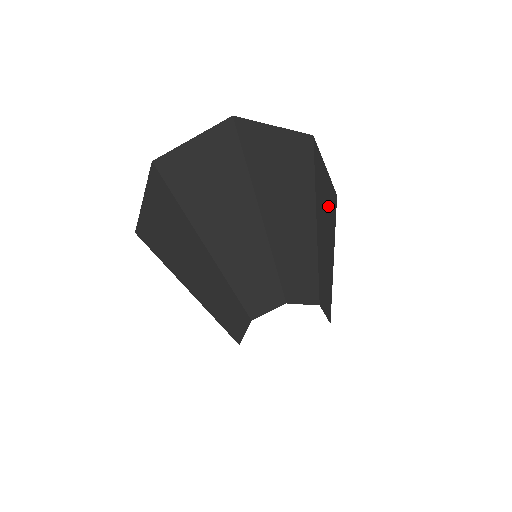
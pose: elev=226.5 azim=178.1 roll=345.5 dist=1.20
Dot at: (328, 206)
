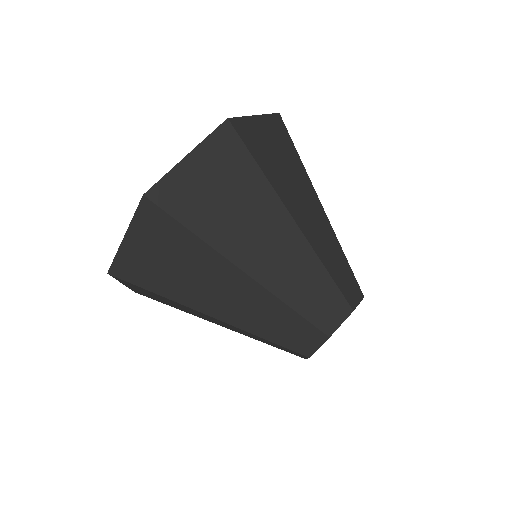
Dot at: (289, 166)
